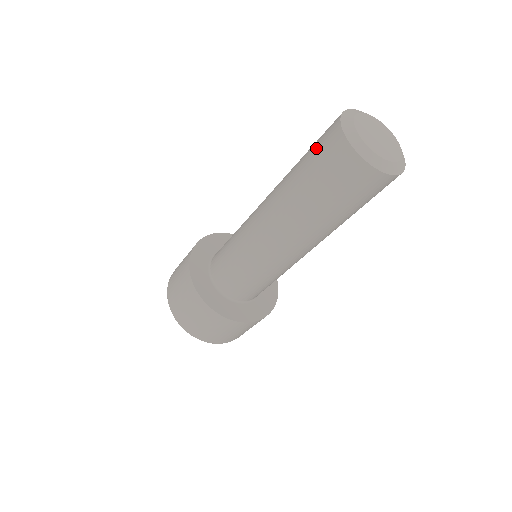
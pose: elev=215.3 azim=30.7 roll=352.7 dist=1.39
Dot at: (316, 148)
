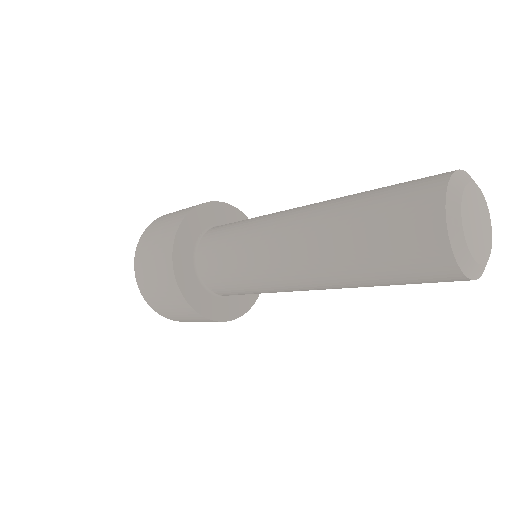
Dot at: (395, 220)
